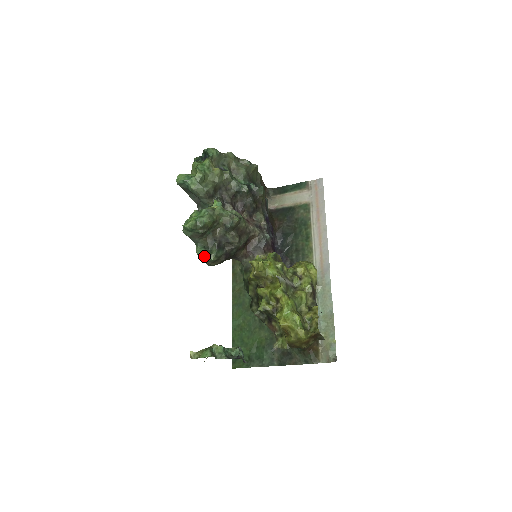
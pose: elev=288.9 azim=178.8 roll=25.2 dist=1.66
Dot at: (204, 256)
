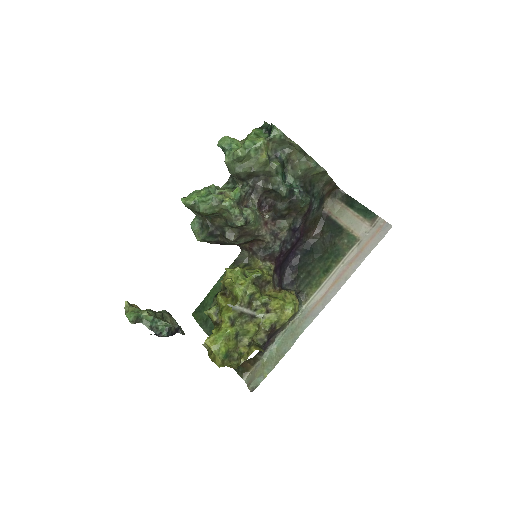
Dot at: (194, 232)
